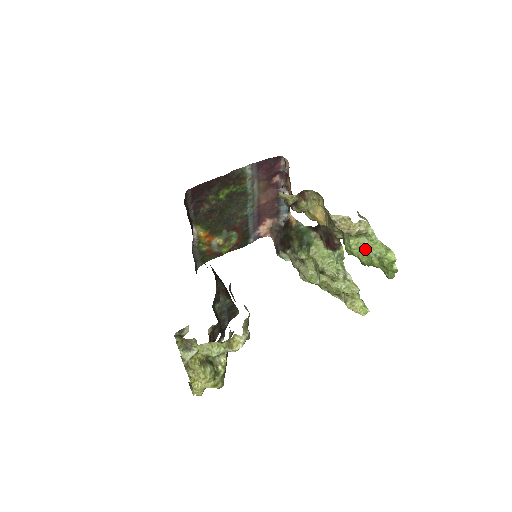
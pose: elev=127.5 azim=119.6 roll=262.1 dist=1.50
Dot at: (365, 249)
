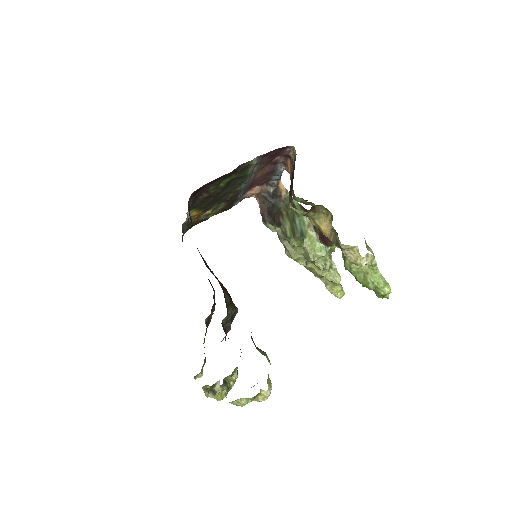
Dot at: (364, 274)
